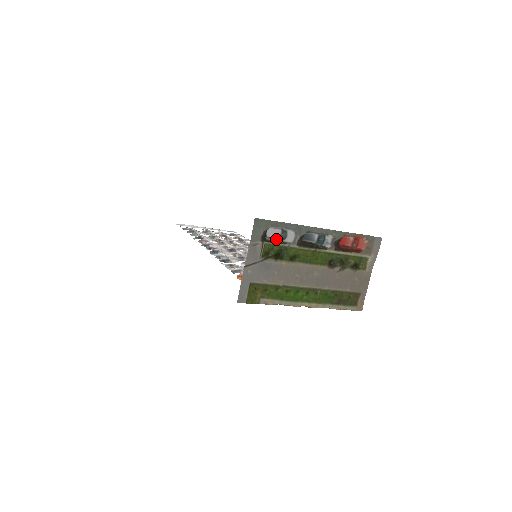
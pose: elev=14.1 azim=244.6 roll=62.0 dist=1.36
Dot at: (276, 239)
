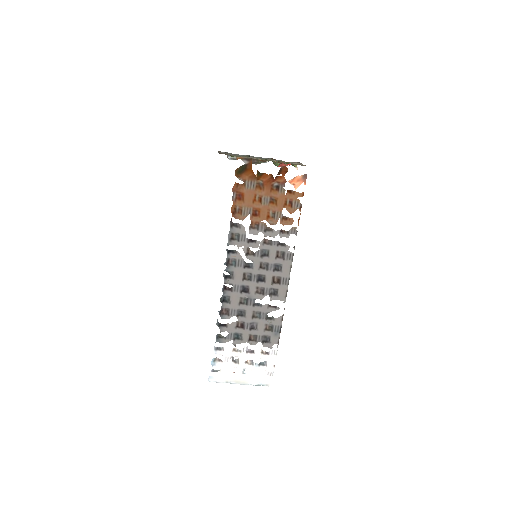
Dot at: (235, 159)
